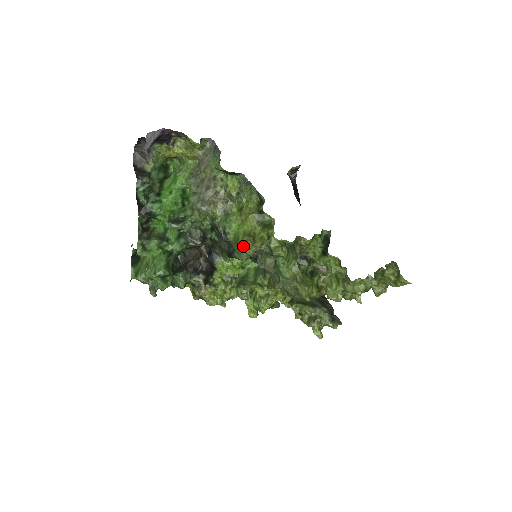
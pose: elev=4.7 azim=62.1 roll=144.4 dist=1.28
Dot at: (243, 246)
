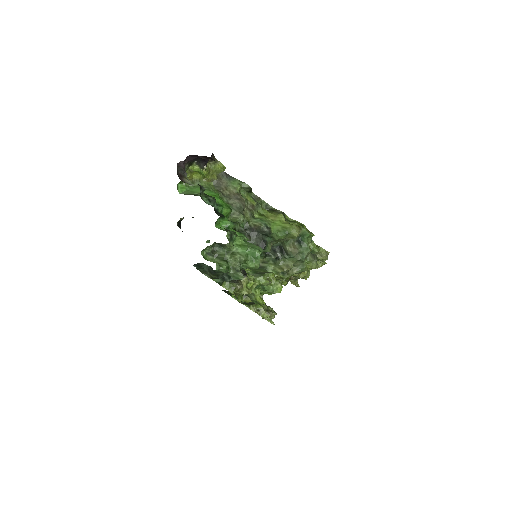
Dot at: (294, 230)
